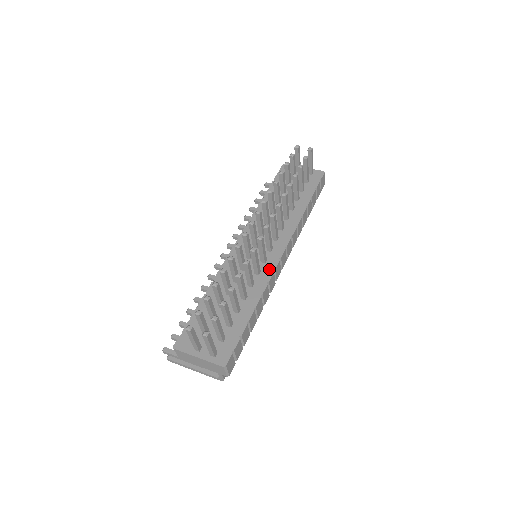
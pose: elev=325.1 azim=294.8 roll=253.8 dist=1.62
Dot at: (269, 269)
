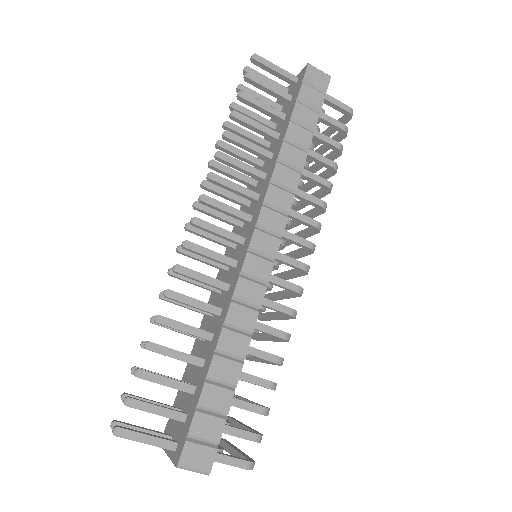
Dot at: (236, 275)
